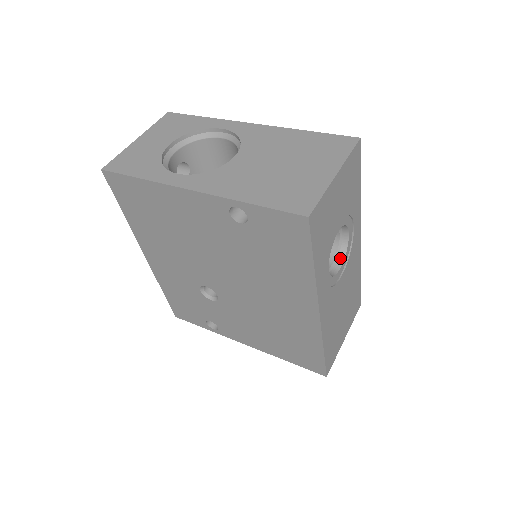
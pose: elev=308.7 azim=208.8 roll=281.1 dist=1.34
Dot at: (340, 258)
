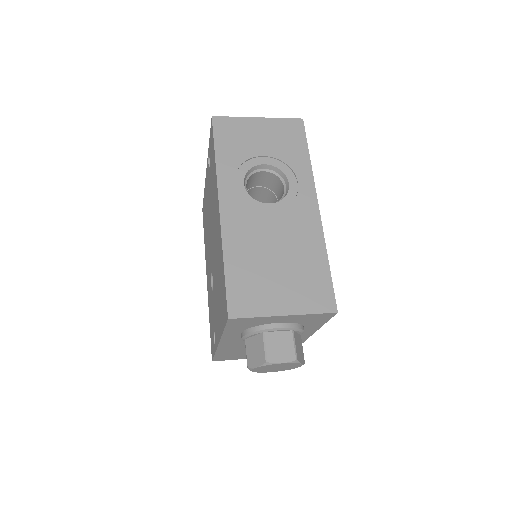
Dot at: (277, 202)
